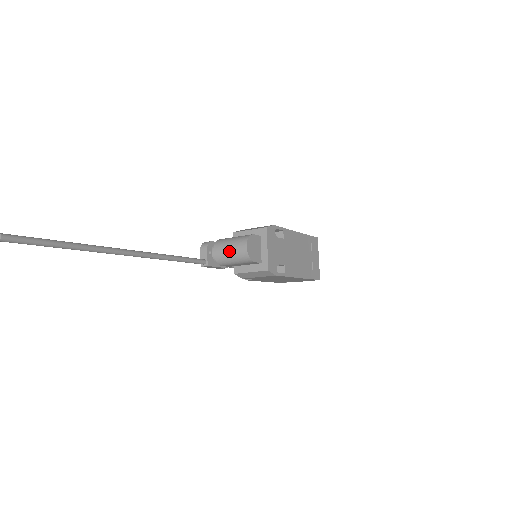
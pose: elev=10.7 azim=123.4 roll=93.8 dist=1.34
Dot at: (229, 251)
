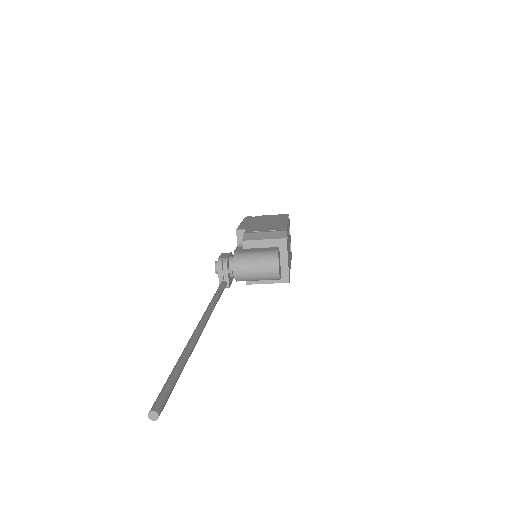
Dot at: (256, 272)
